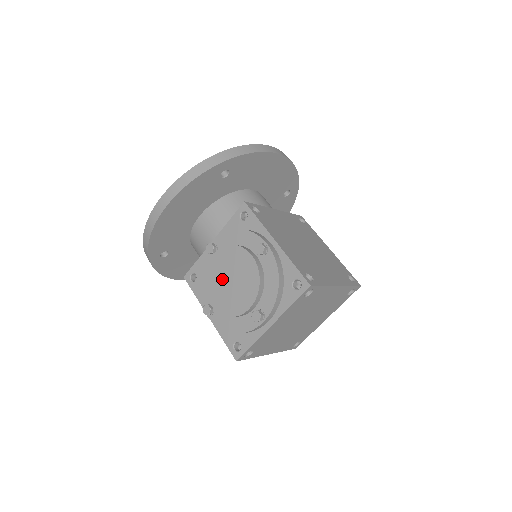
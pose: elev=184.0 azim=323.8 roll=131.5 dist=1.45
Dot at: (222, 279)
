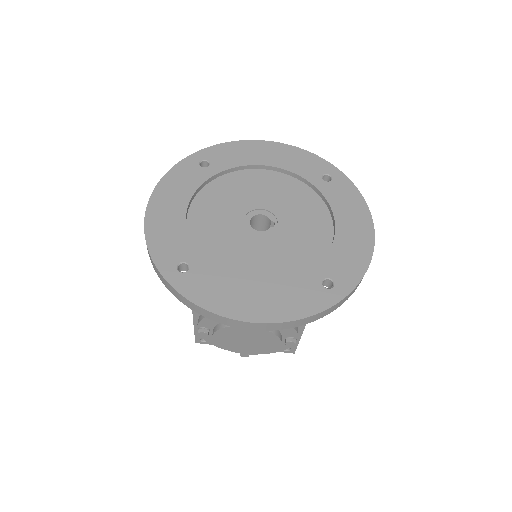
Dot at: (240, 337)
